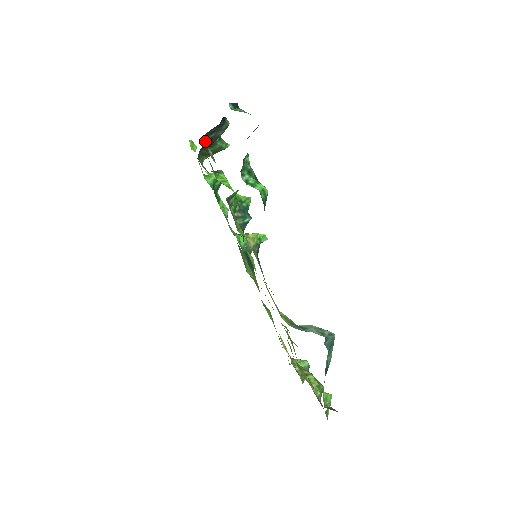
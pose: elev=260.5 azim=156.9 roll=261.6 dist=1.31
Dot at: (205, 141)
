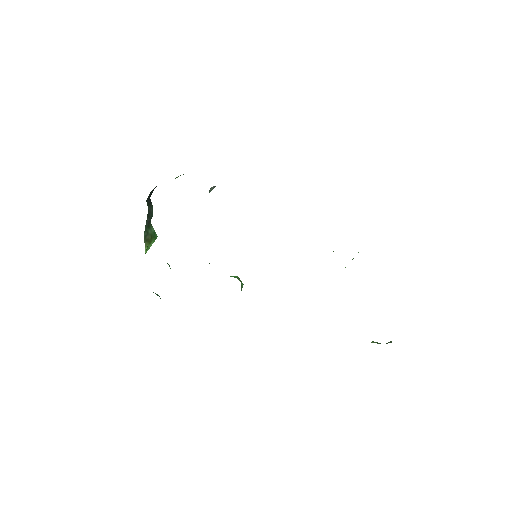
Dot at: (148, 210)
